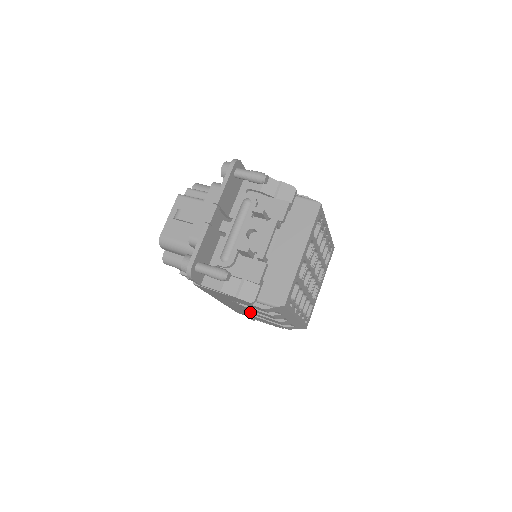
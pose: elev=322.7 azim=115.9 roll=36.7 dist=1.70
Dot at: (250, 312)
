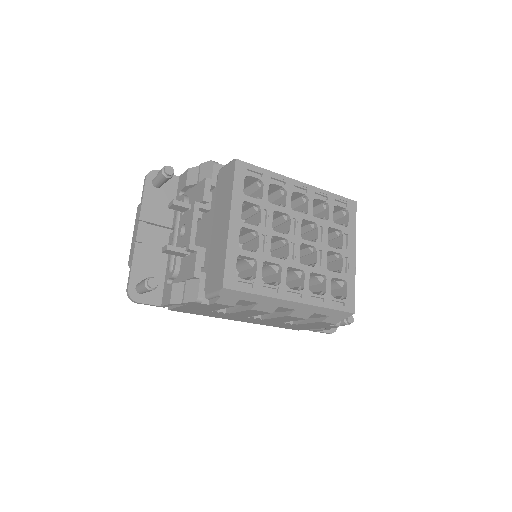
Dot at: (268, 319)
